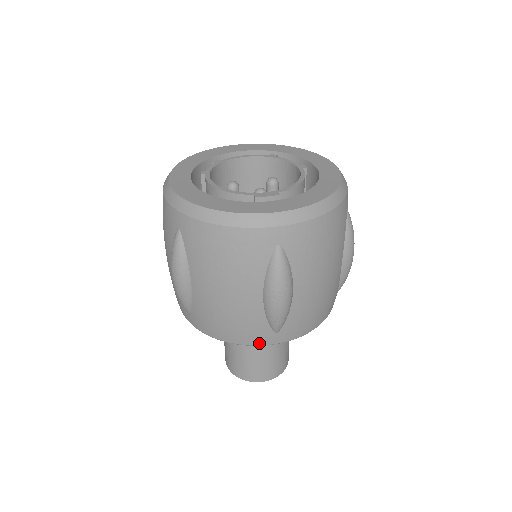
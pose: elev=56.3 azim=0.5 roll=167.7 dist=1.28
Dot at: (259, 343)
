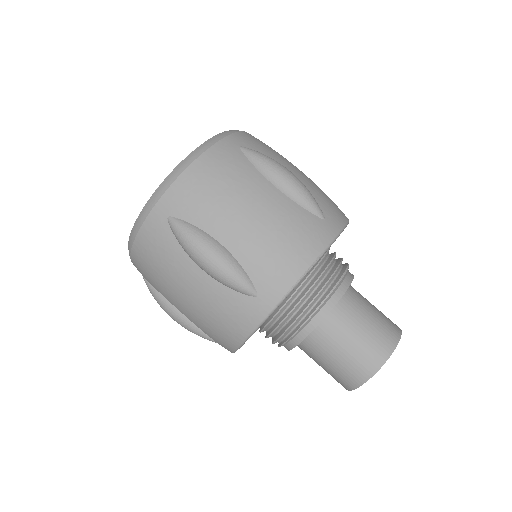
Dot at: (258, 319)
